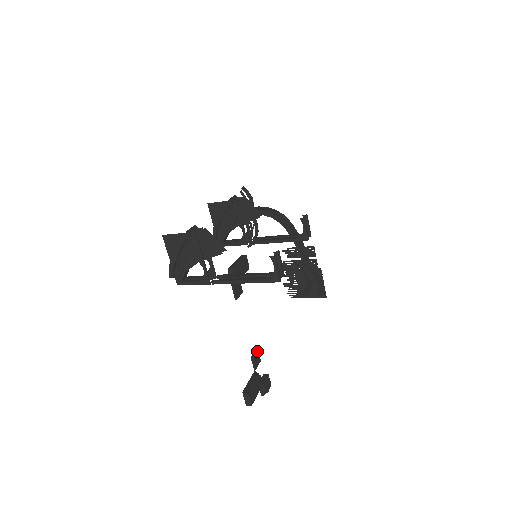
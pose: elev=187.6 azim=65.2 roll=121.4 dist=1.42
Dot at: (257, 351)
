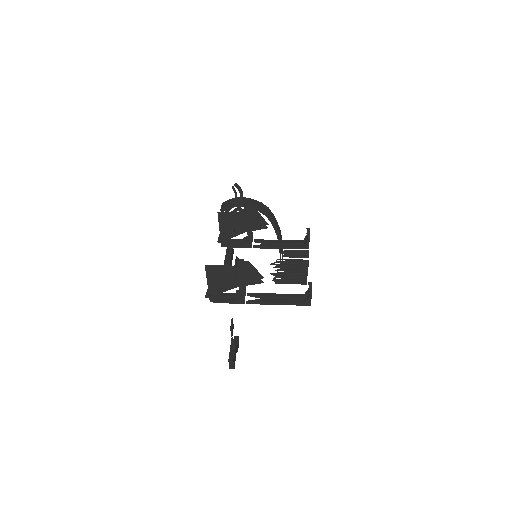
Dot at: (232, 320)
